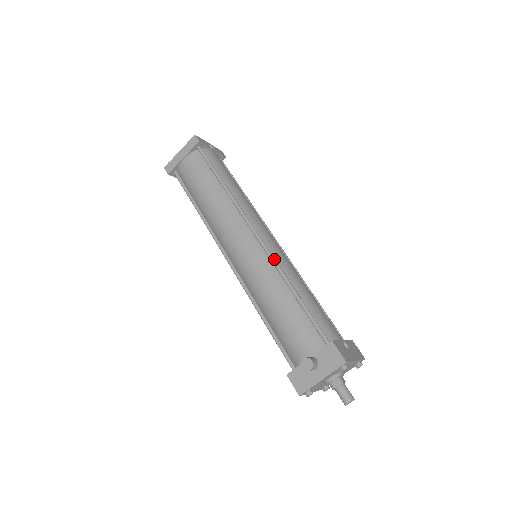
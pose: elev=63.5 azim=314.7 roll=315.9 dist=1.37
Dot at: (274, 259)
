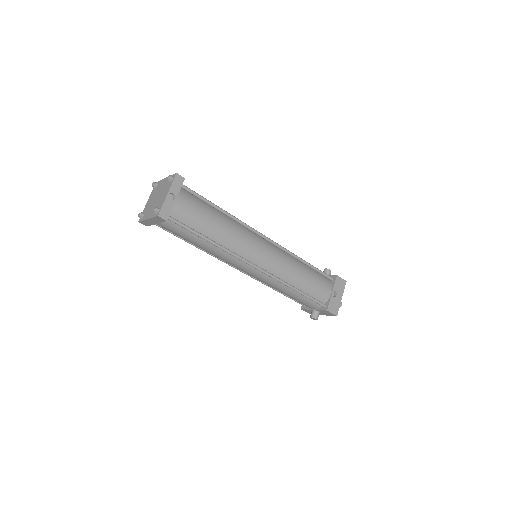
Dot at: (276, 279)
